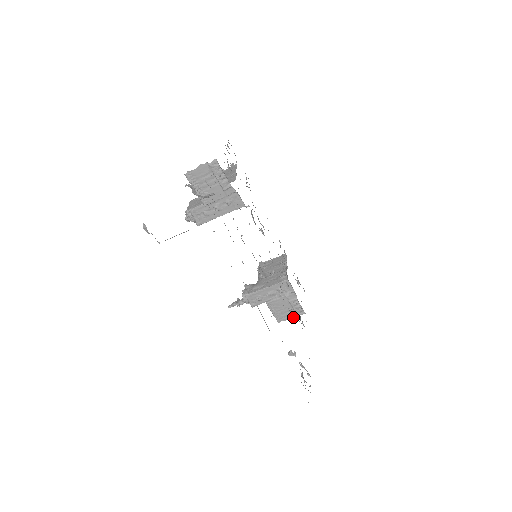
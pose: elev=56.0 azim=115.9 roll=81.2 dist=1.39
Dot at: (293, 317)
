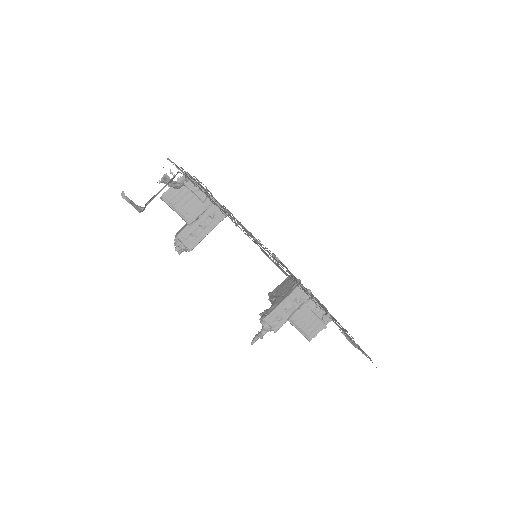
Dot at: (322, 329)
